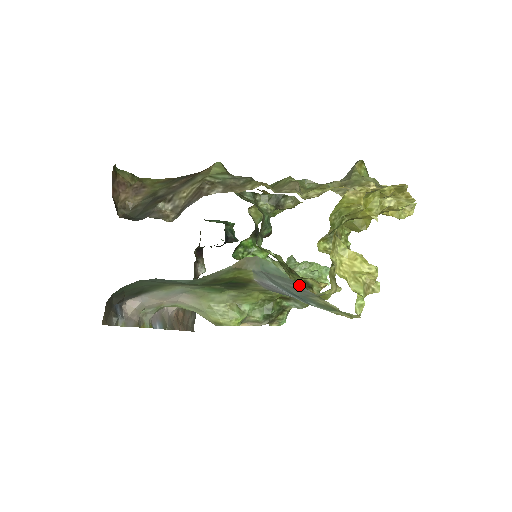
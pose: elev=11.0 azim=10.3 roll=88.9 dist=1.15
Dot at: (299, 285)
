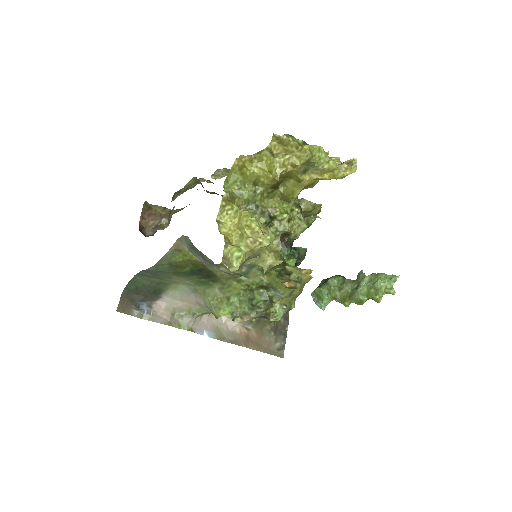
Dot at: occluded
